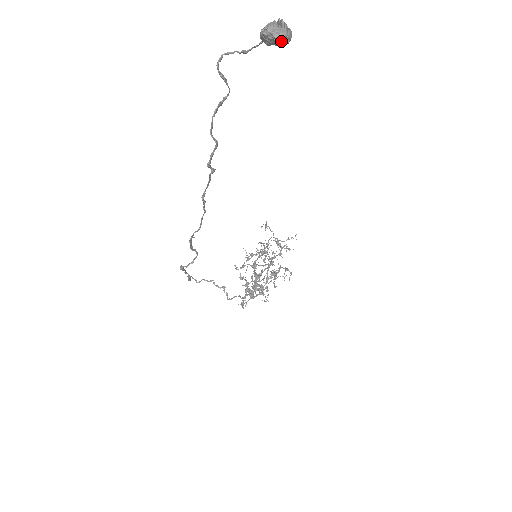
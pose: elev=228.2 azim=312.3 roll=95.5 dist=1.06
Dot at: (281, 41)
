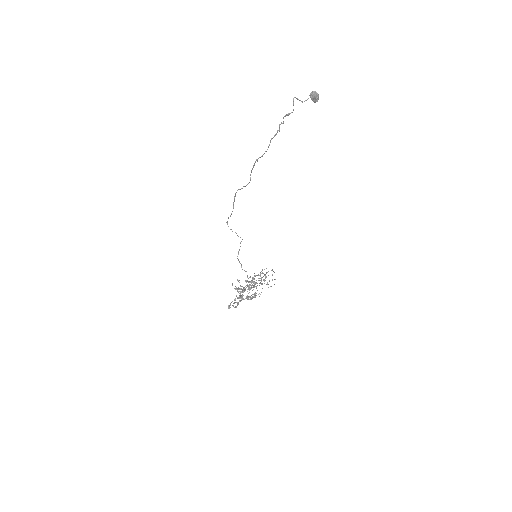
Dot at: (317, 94)
